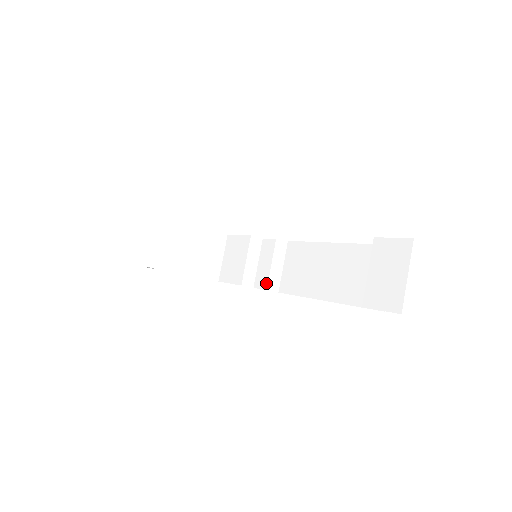
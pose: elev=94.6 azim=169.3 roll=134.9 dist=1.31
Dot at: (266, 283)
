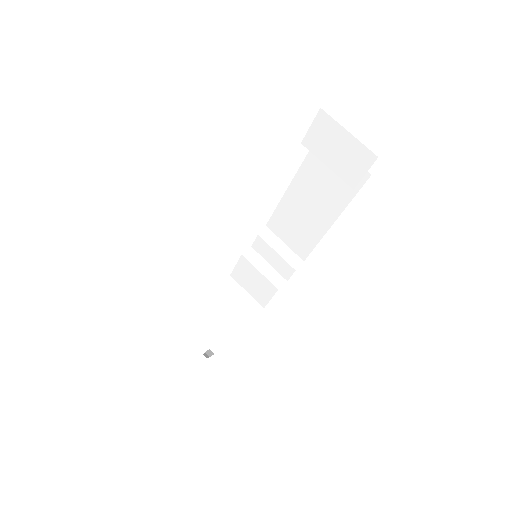
Dot at: (289, 267)
